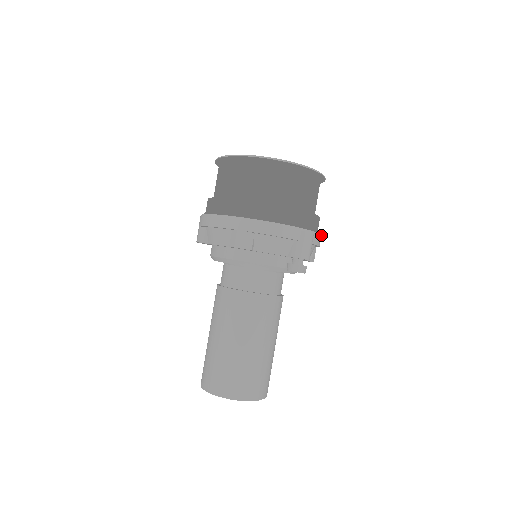
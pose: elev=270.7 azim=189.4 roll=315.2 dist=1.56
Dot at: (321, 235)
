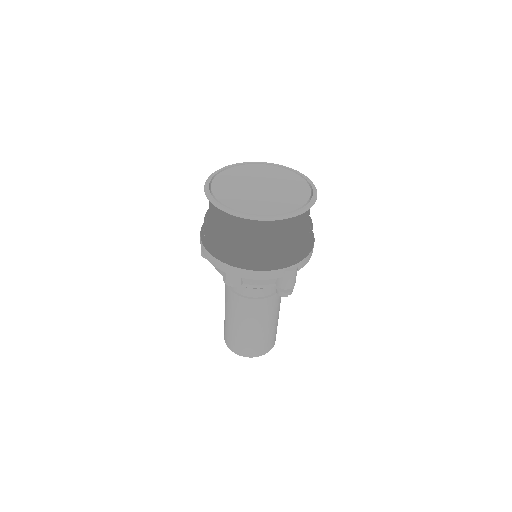
Dot at: (312, 249)
